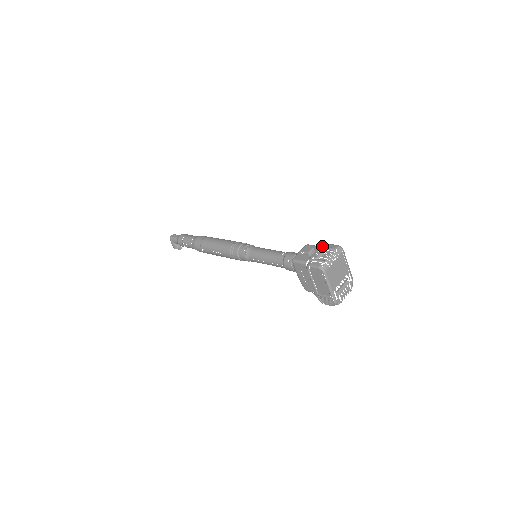
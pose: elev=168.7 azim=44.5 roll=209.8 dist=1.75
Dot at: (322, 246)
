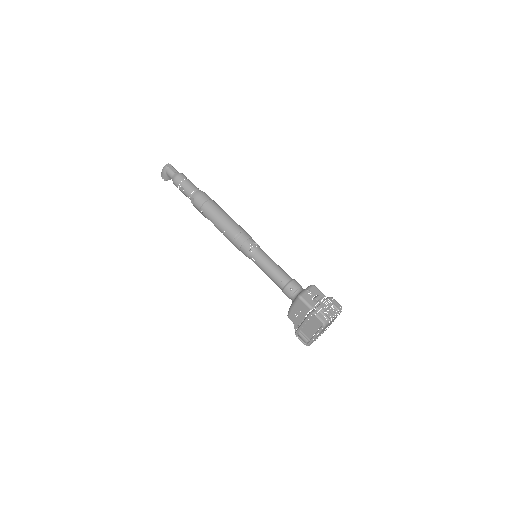
Dot at: (330, 300)
